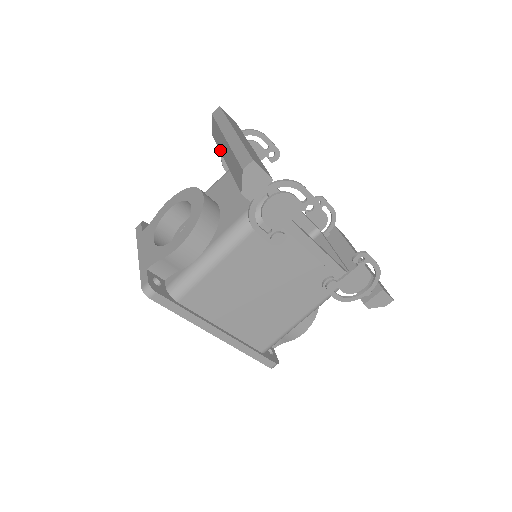
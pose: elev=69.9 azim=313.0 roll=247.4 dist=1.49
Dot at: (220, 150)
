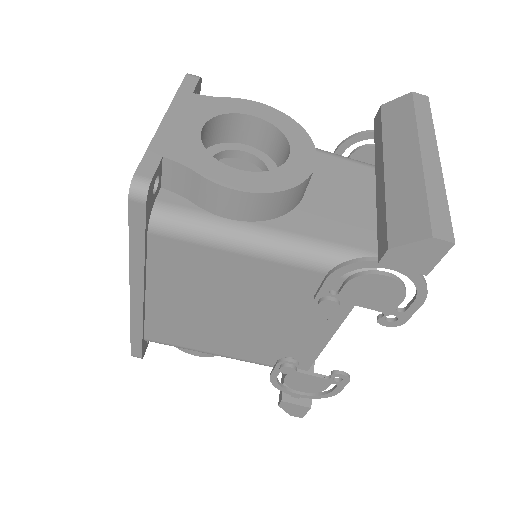
Dot at: (386, 144)
